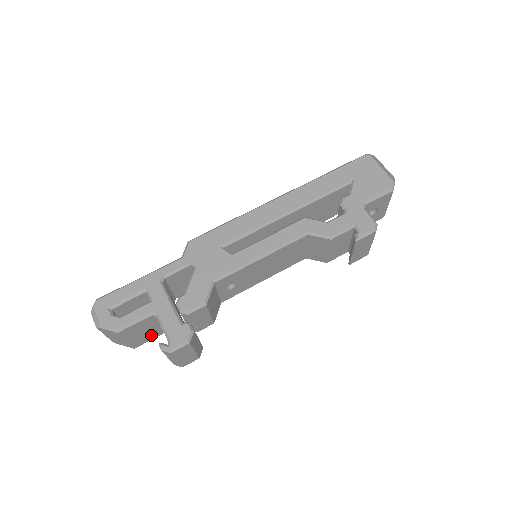
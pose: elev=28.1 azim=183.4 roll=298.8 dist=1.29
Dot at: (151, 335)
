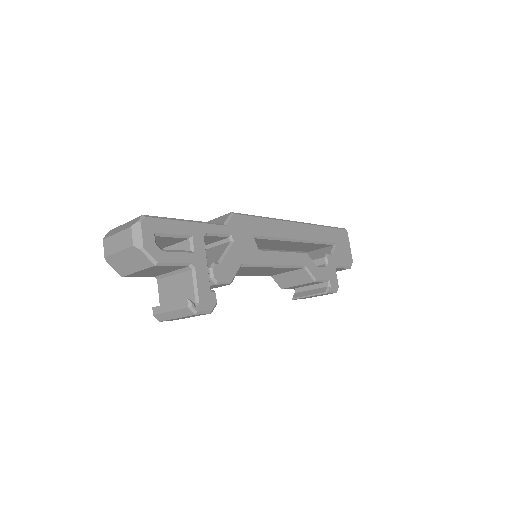
Dot at: (149, 274)
